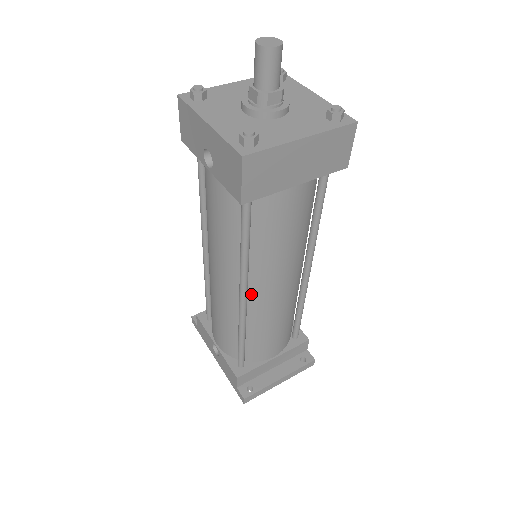
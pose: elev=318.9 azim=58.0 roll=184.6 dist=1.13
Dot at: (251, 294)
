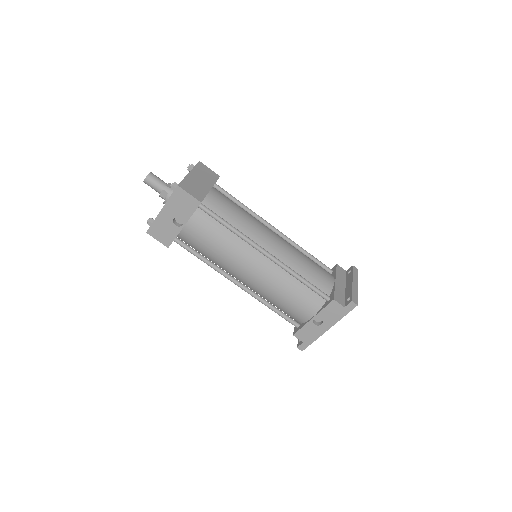
Dot at: occluded
